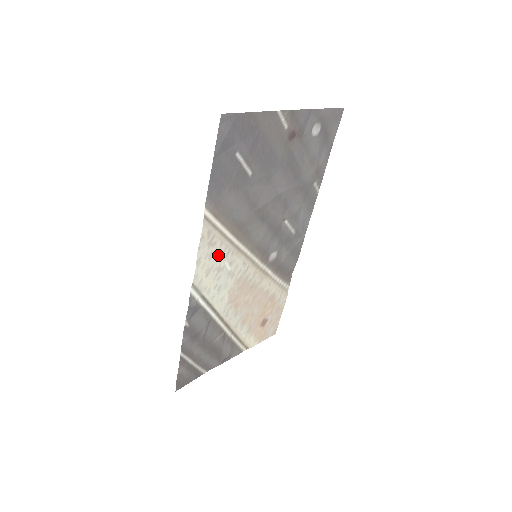
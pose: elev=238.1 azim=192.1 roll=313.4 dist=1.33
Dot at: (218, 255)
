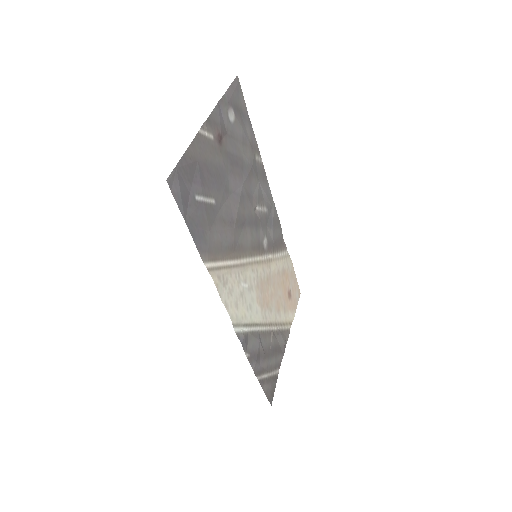
Dot at: (234, 285)
